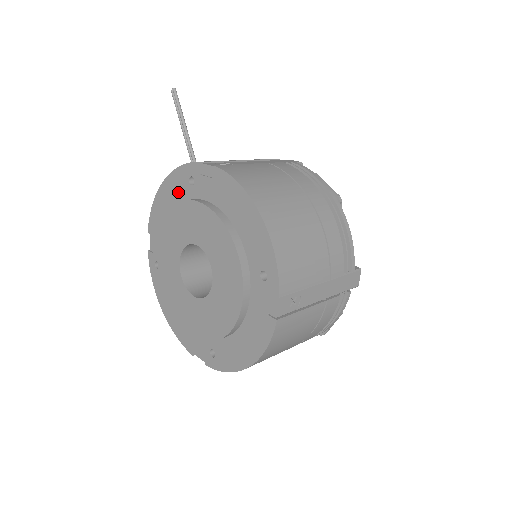
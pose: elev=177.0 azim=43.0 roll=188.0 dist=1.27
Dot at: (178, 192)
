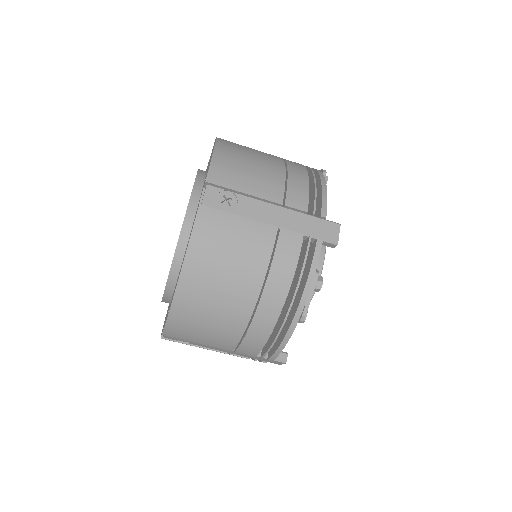
Dot at: occluded
